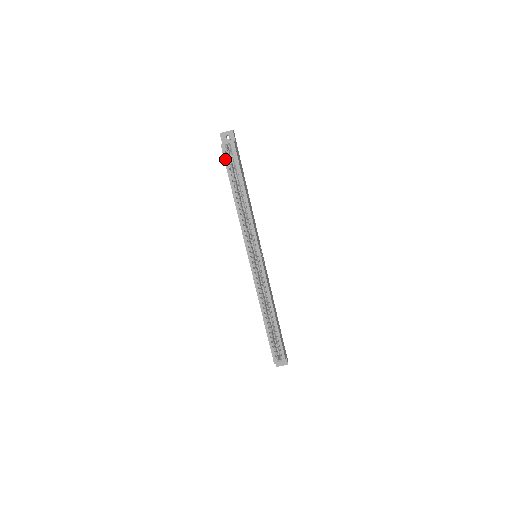
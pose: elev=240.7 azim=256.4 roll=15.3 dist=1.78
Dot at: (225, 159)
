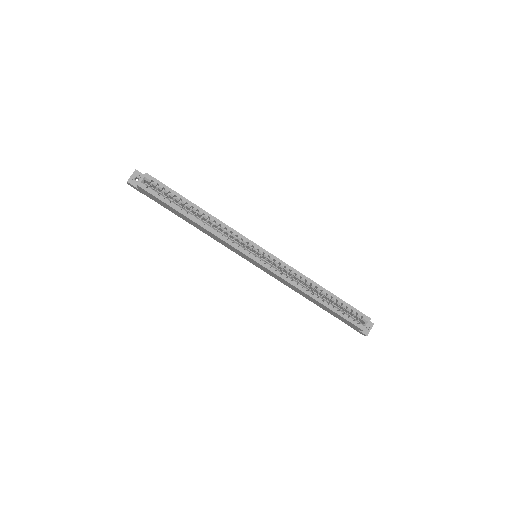
Dot at: (153, 194)
